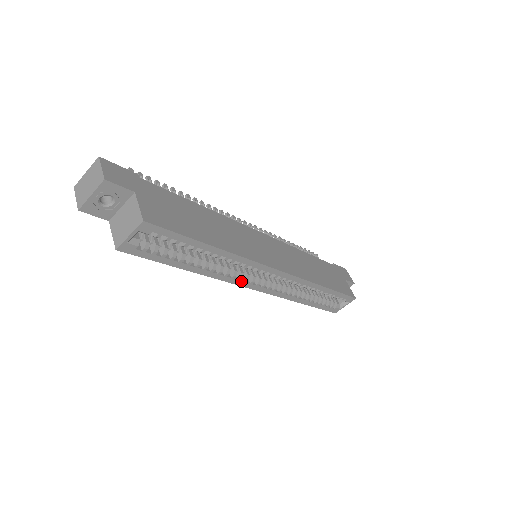
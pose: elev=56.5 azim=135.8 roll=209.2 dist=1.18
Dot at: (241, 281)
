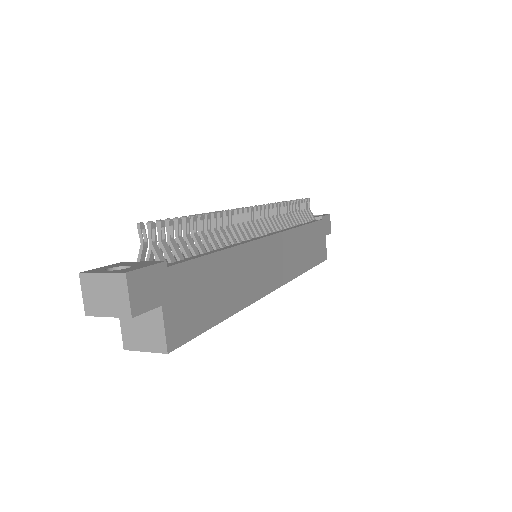
Dot at: occluded
